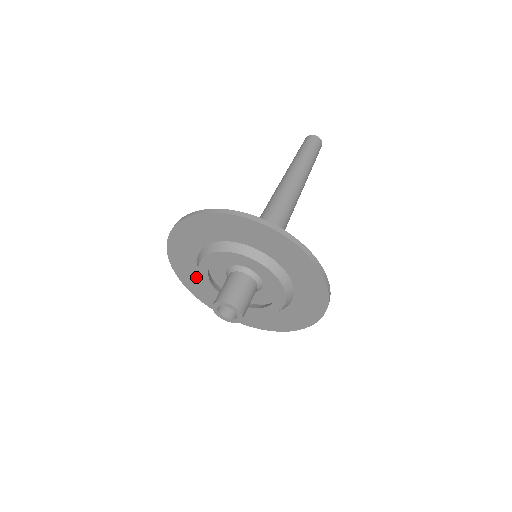
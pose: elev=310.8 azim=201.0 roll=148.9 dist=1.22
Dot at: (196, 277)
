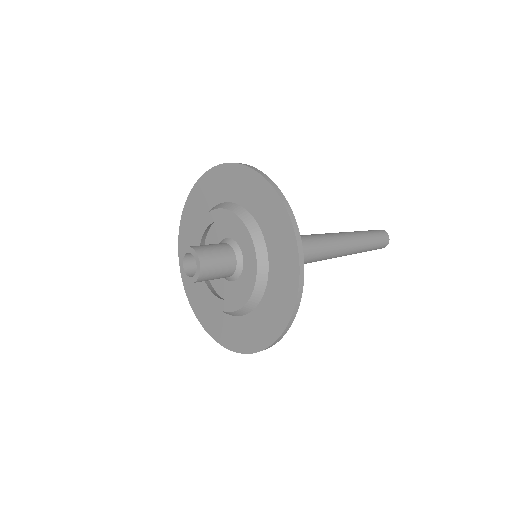
Dot at: occluded
